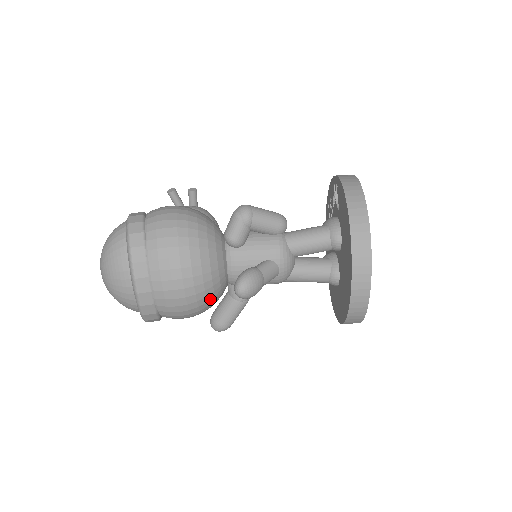
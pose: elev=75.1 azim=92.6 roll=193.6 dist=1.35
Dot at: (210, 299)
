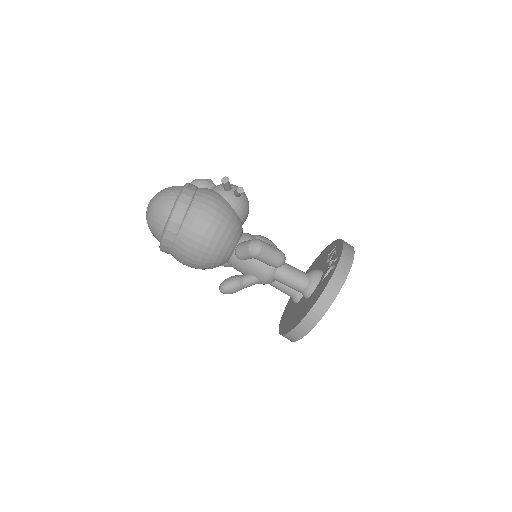
Dot at: occluded
